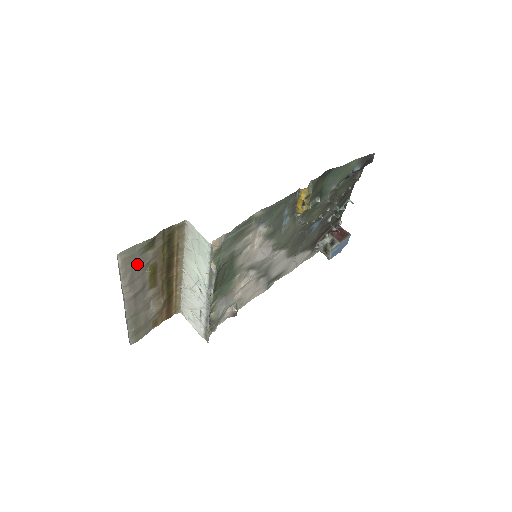
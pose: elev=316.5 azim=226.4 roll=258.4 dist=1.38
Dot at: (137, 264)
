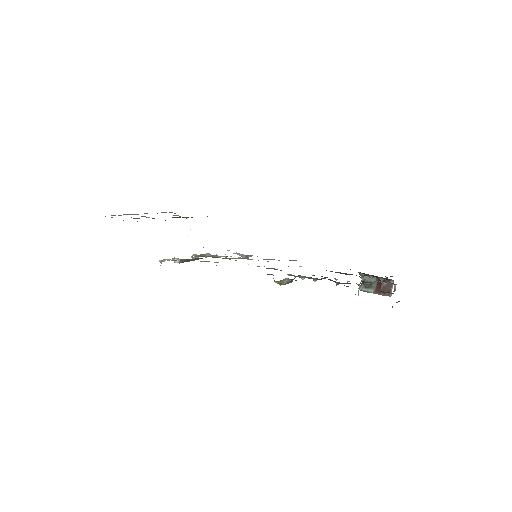
Dot at: occluded
